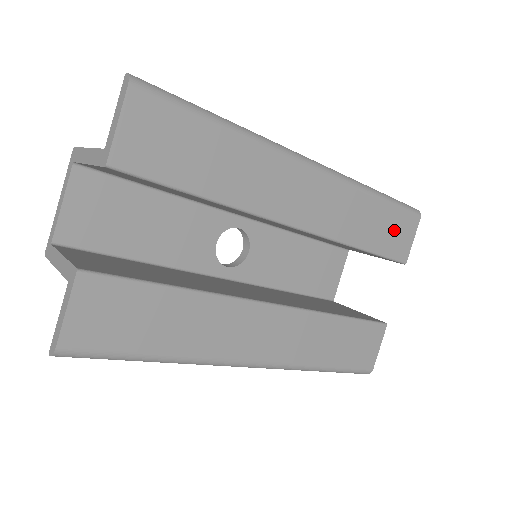
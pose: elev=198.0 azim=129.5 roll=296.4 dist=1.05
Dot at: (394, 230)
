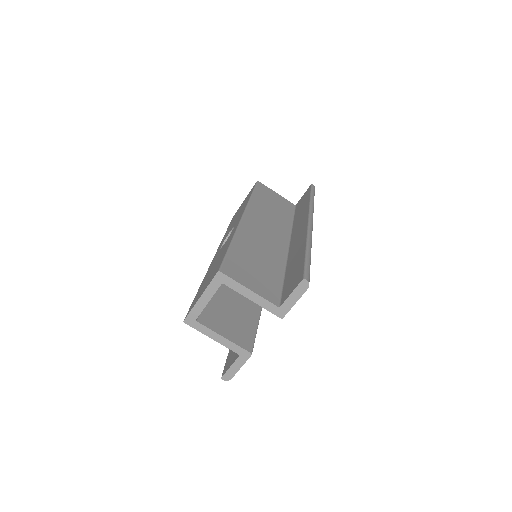
Dot at: occluded
